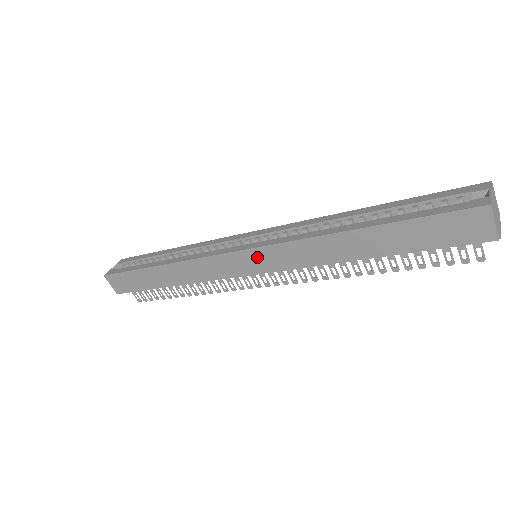
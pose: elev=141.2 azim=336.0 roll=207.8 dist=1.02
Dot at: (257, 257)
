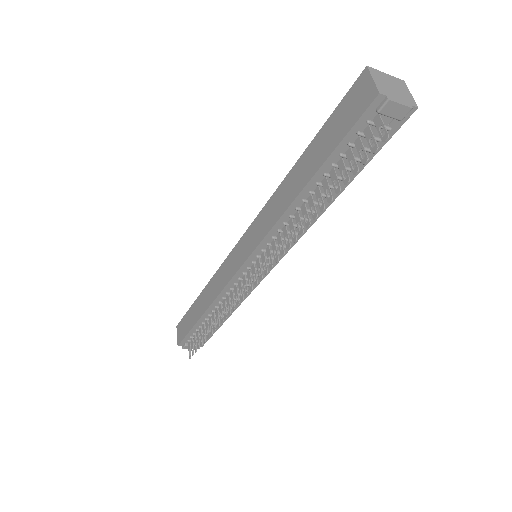
Dot at: (247, 240)
